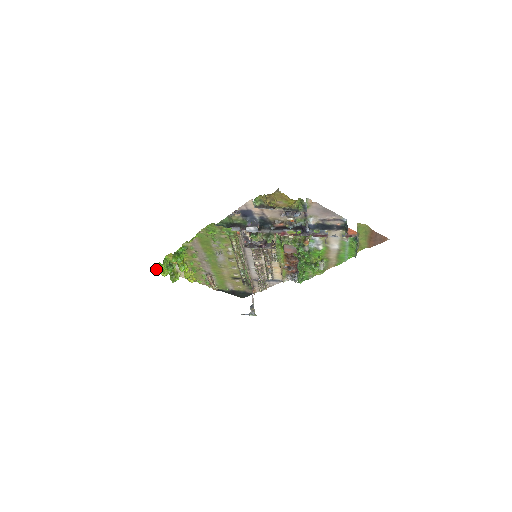
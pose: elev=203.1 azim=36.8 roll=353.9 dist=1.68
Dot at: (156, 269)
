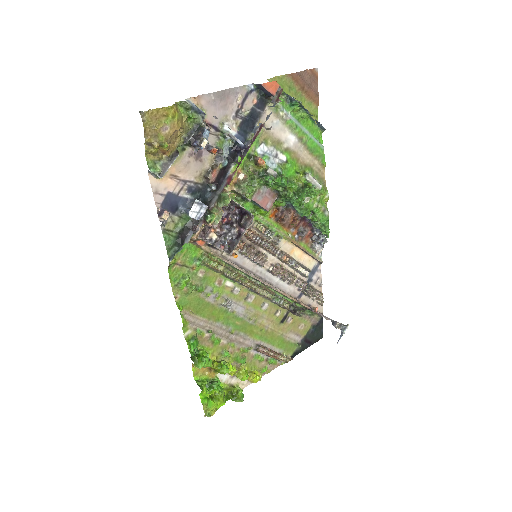
Dot at: (208, 408)
